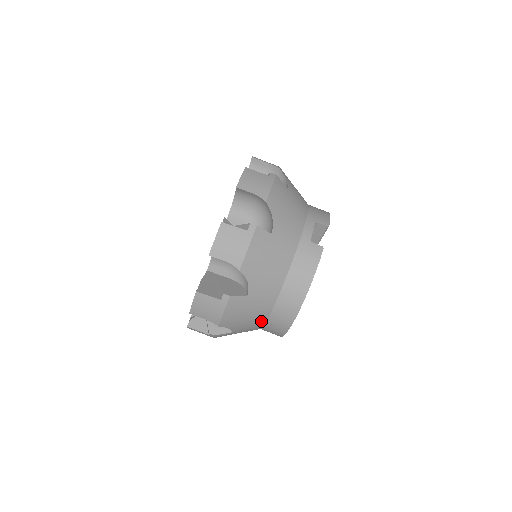
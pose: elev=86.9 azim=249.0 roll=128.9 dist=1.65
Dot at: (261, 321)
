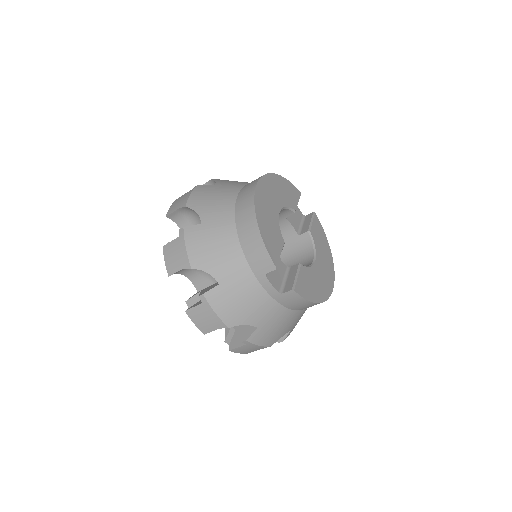
Dot at: occluded
